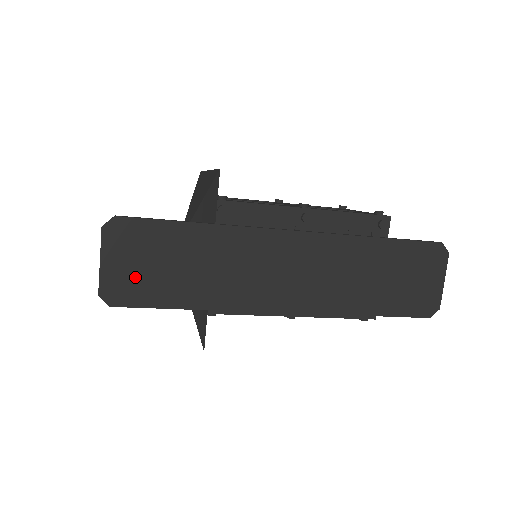
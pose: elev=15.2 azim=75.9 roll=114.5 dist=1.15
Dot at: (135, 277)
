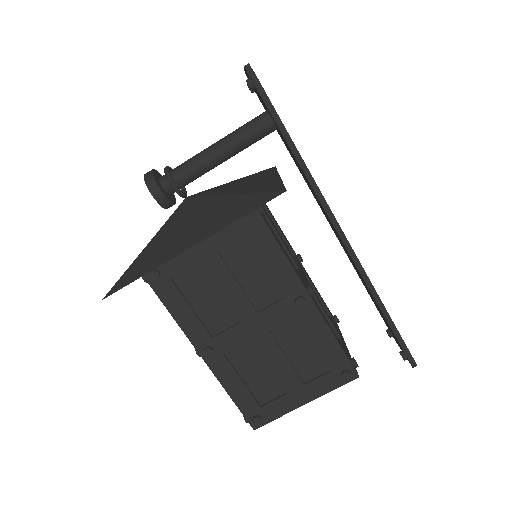
Dot at: occluded
